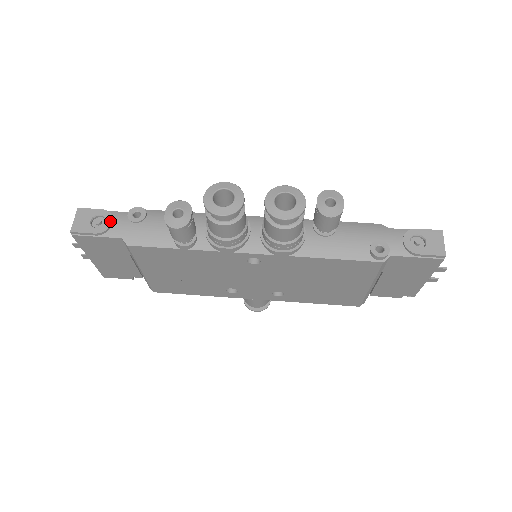
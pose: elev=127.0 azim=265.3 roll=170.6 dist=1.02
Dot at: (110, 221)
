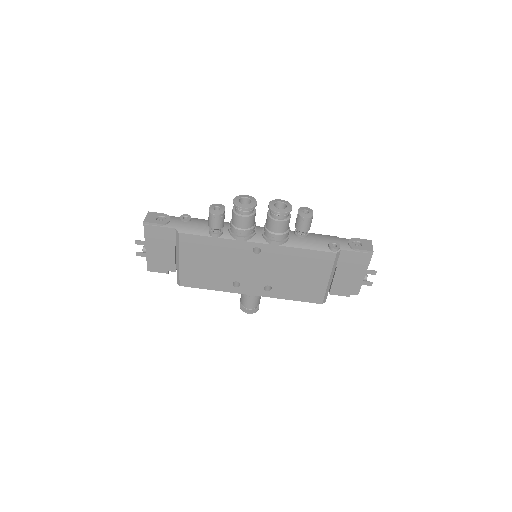
Dot at: (169, 219)
